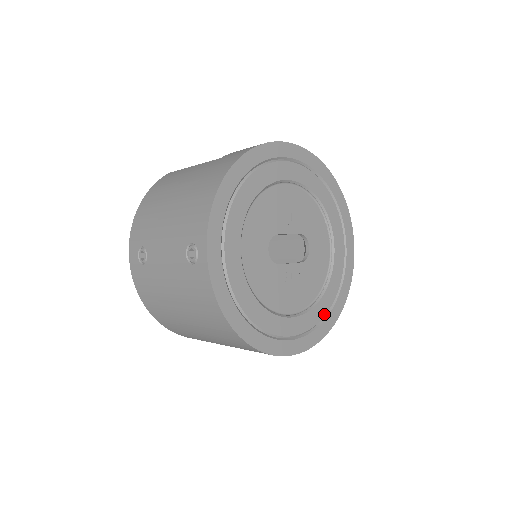
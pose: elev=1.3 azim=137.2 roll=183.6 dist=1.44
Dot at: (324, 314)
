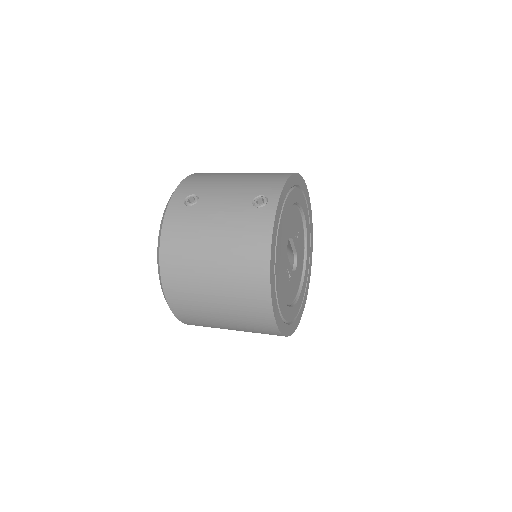
Dot at: (291, 320)
